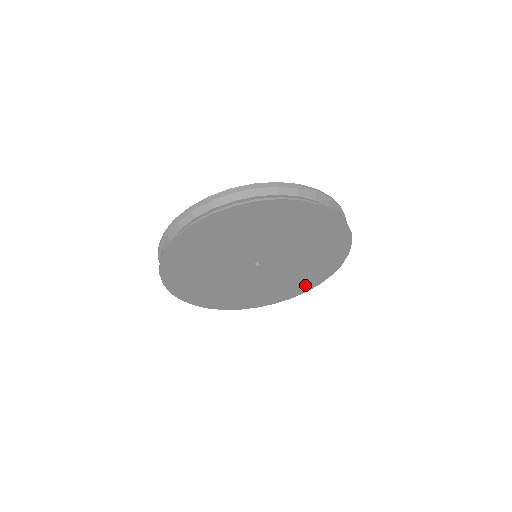
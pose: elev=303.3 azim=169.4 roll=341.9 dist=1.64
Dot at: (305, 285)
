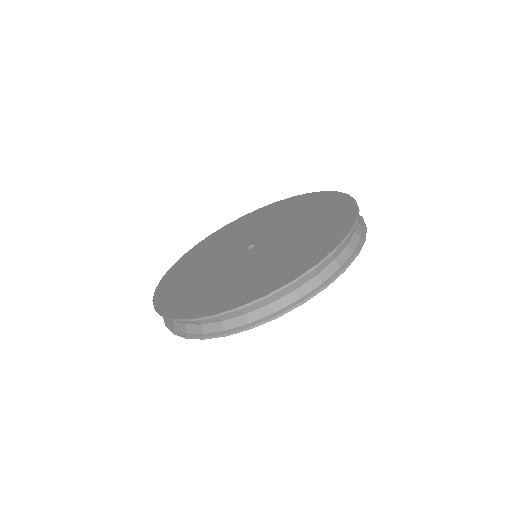
Dot at: occluded
